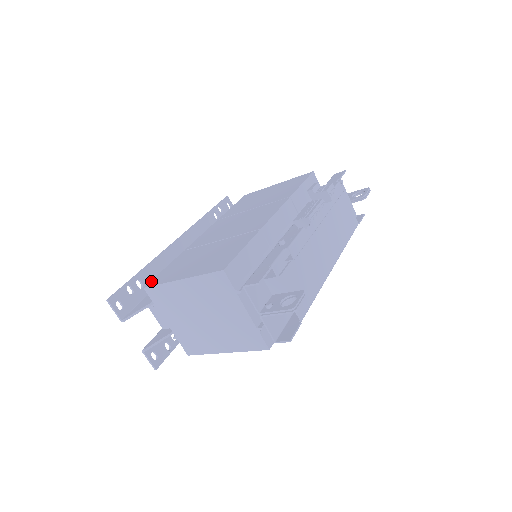
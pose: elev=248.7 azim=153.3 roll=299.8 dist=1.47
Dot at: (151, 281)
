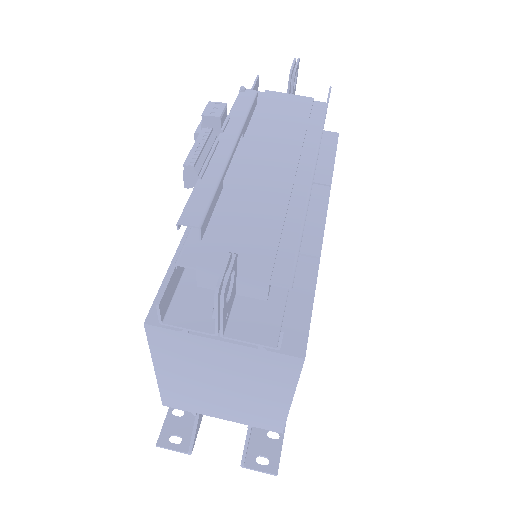
Dot at: occluded
